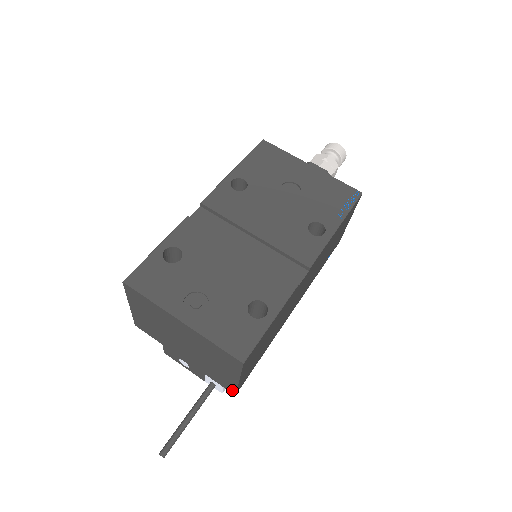
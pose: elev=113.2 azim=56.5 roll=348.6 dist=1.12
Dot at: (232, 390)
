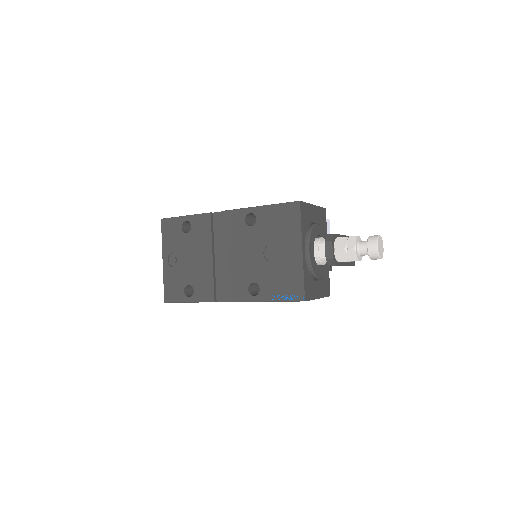
Dot at: occluded
